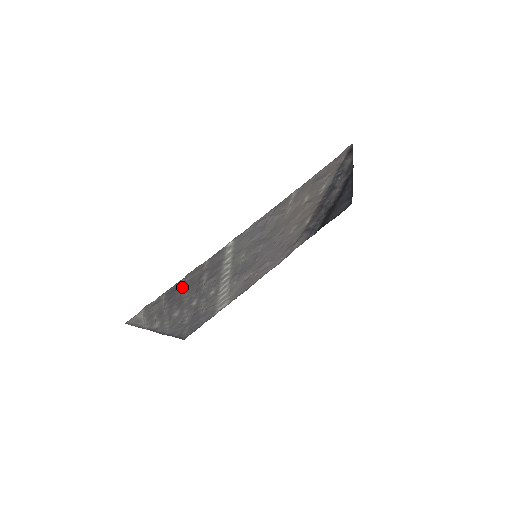
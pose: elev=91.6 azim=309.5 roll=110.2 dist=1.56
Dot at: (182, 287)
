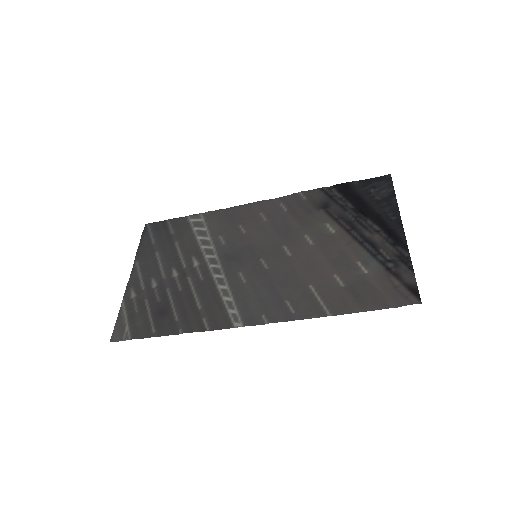
Dot at: (173, 319)
